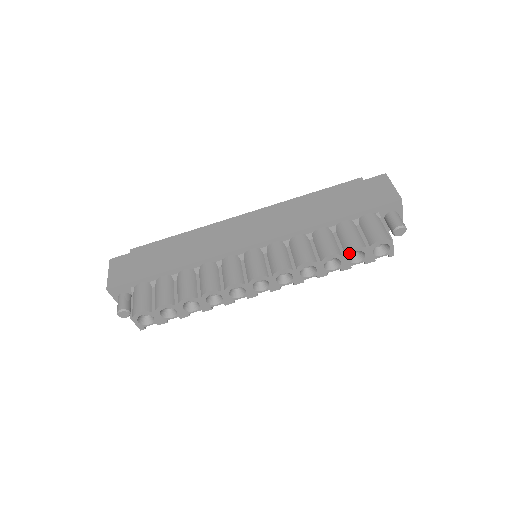
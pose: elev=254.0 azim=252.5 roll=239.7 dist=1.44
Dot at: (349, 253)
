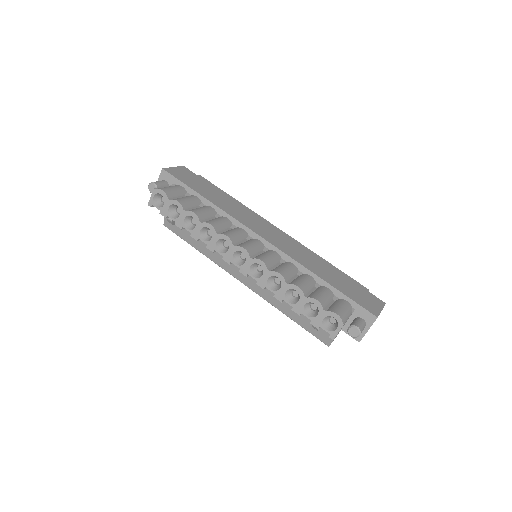
Dot at: (310, 300)
